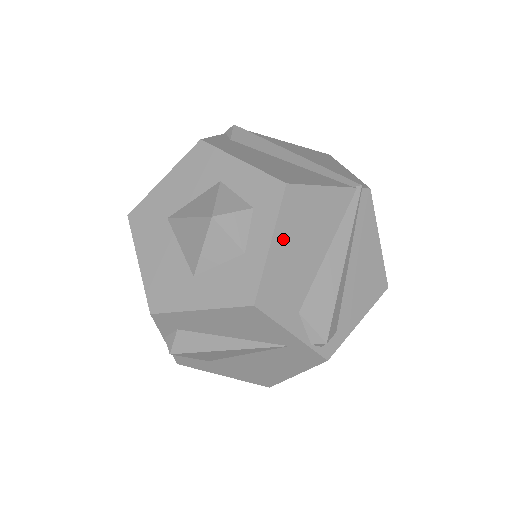
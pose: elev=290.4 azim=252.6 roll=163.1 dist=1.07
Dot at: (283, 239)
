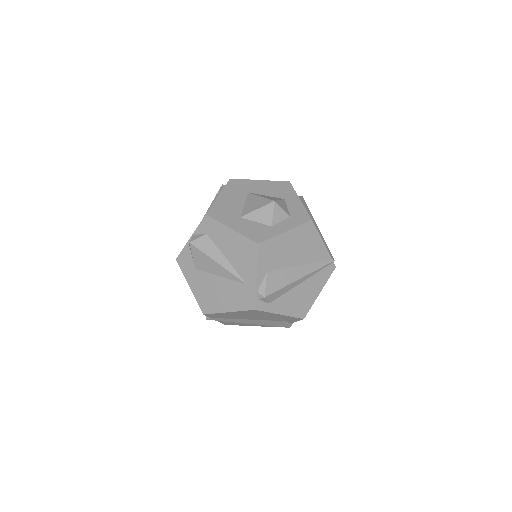
Dot at: (291, 236)
